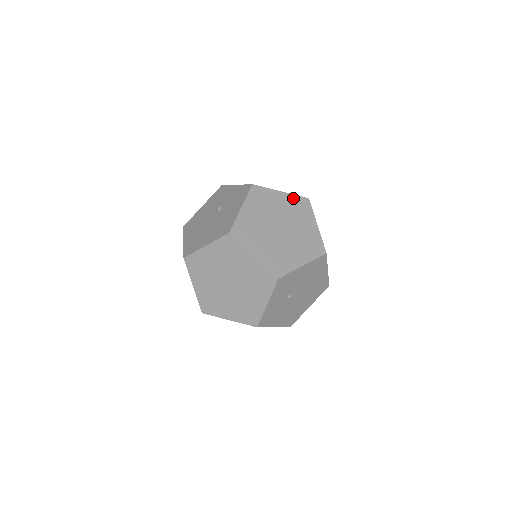
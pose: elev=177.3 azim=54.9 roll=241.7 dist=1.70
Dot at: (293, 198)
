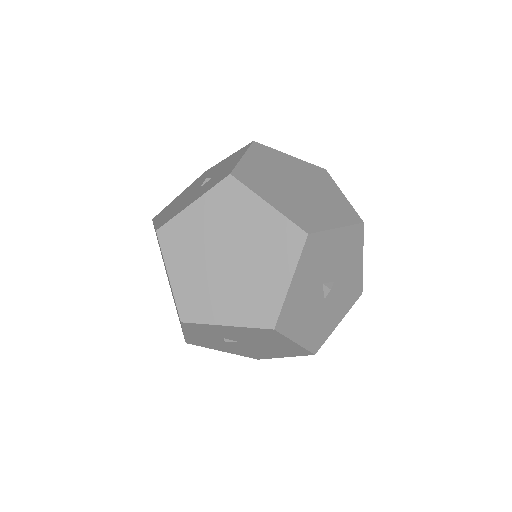
Dot at: (280, 222)
